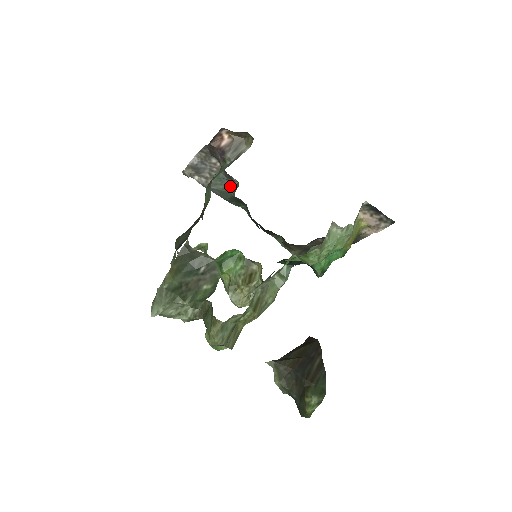
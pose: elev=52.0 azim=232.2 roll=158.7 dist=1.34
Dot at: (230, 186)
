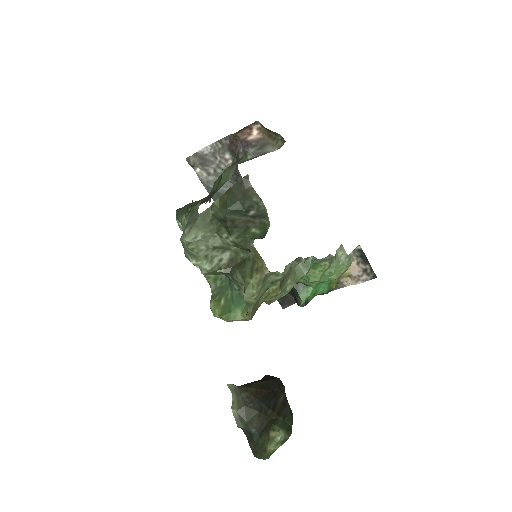
Dot at: occluded
